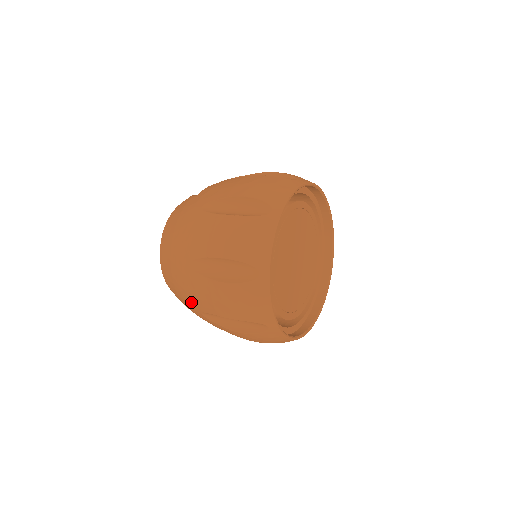
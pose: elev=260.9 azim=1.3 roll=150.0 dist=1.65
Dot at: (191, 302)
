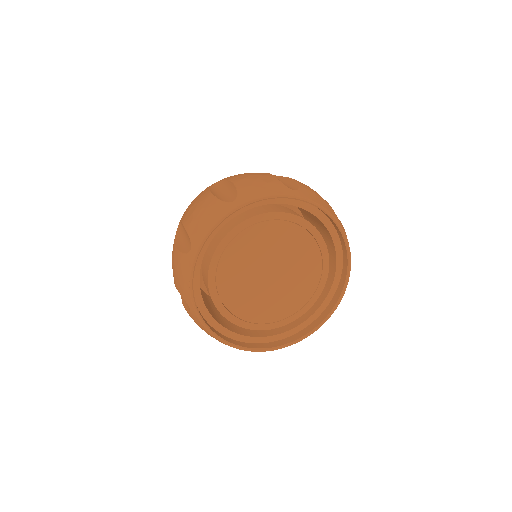
Dot at: occluded
